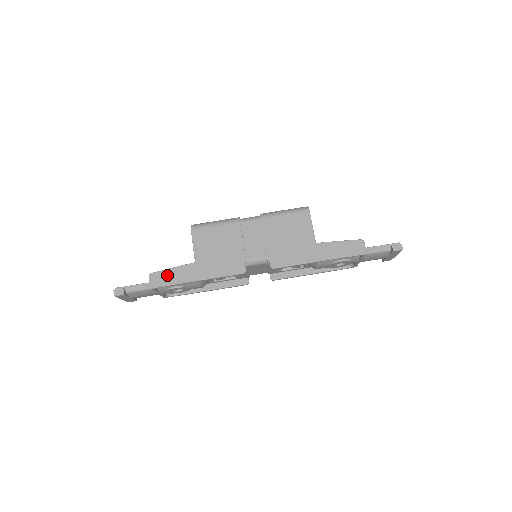
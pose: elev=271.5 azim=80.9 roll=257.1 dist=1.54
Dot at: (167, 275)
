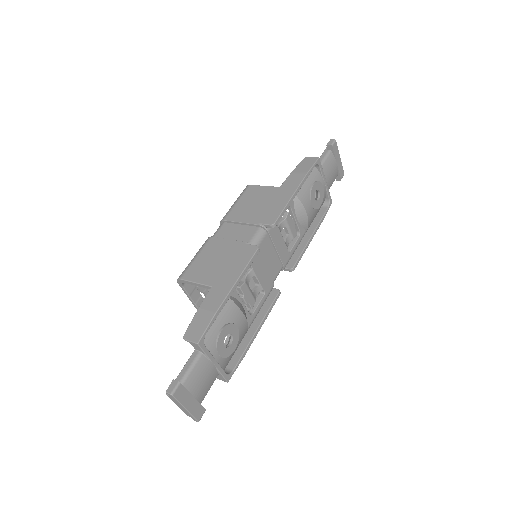
Dot at: (199, 319)
